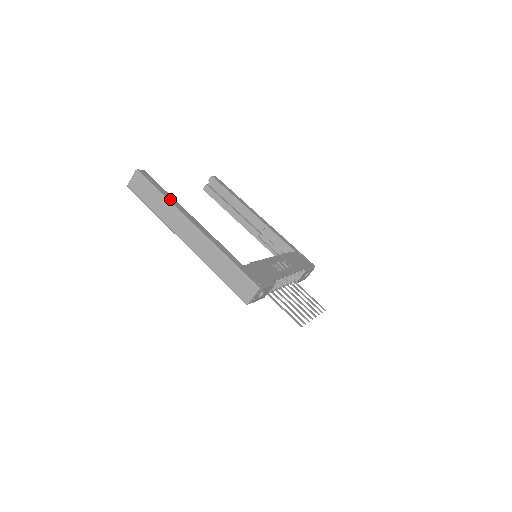
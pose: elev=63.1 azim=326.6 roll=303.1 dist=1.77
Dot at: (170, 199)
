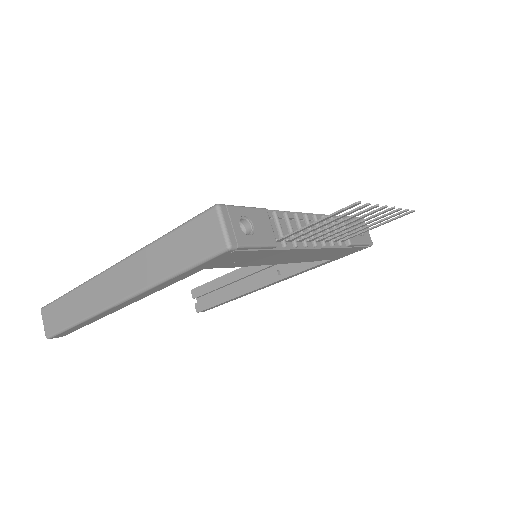
Dot at: occluded
